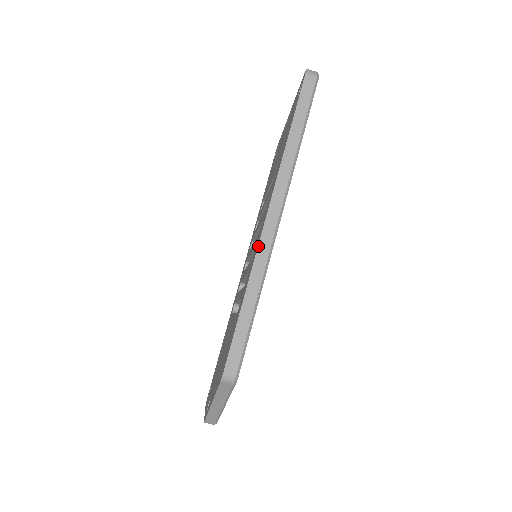
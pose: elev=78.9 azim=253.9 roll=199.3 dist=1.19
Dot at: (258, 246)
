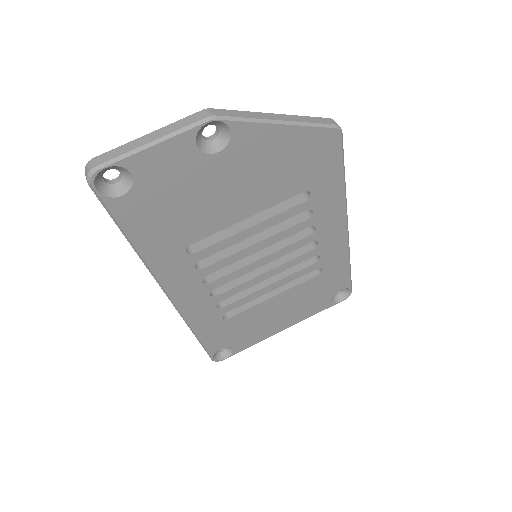
Dot at: occluded
